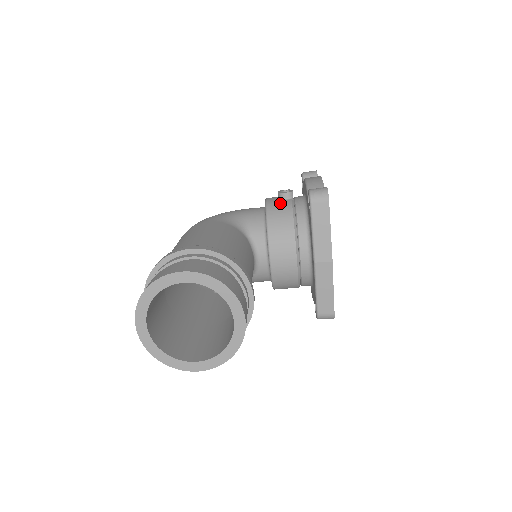
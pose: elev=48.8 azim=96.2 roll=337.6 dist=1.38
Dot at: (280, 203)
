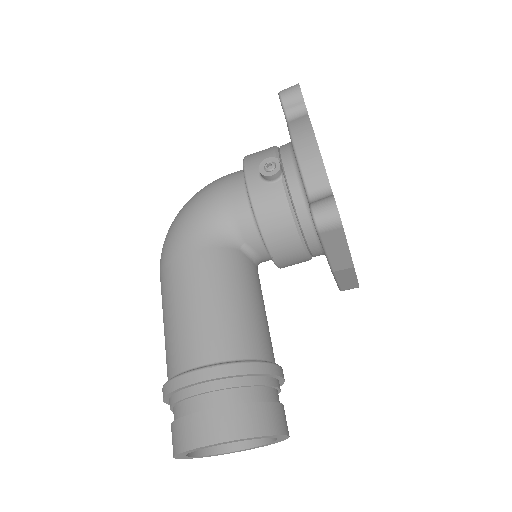
Dot at: (268, 193)
